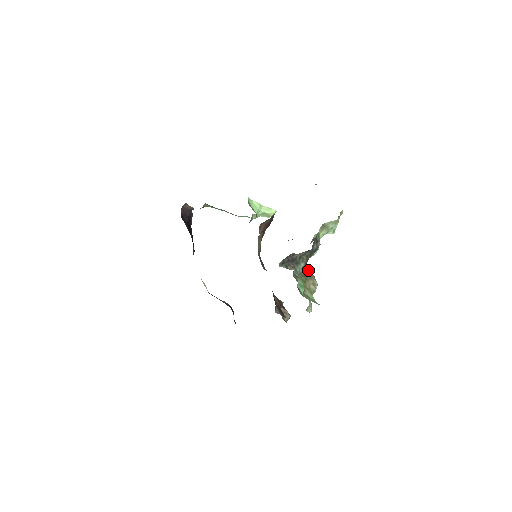
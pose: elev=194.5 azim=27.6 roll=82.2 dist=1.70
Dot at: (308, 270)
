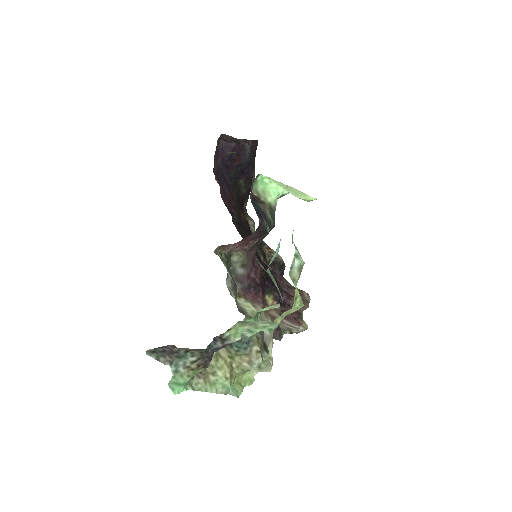
Dot at: (249, 341)
